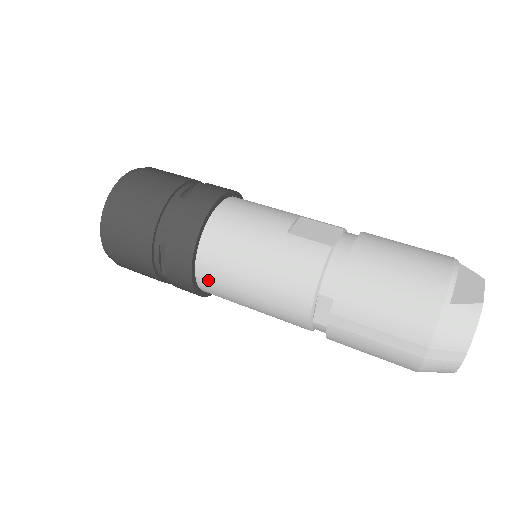
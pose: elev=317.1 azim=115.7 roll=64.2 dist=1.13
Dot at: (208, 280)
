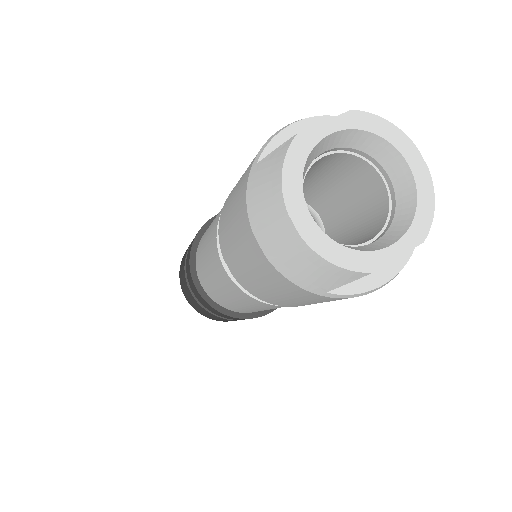
Dot at: (208, 290)
